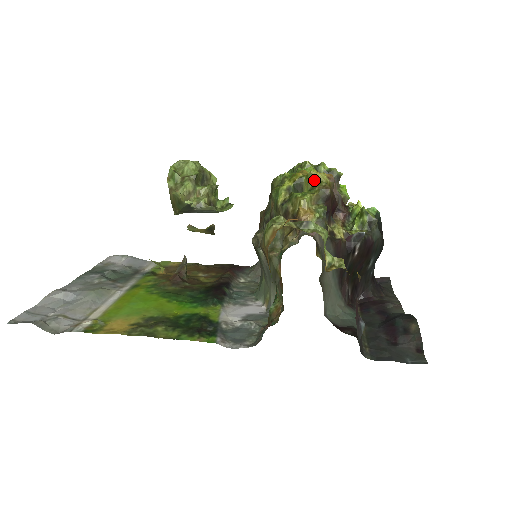
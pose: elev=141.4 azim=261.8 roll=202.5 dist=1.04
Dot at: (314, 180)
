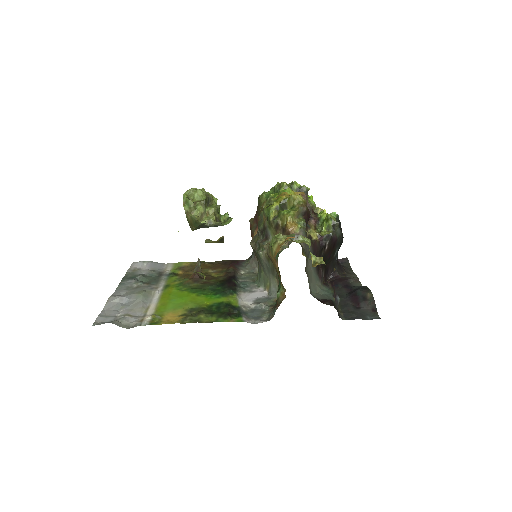
Dot at: (294, 201)
